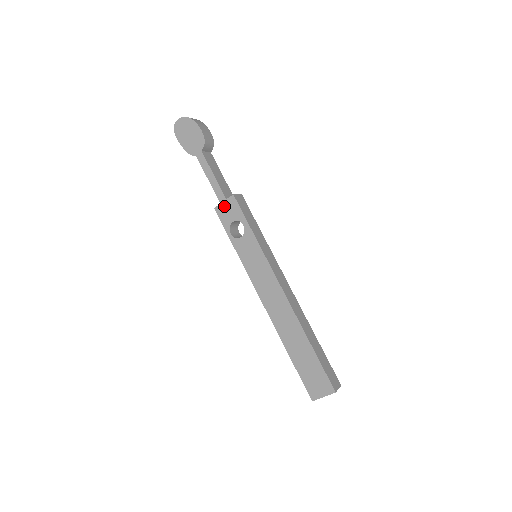
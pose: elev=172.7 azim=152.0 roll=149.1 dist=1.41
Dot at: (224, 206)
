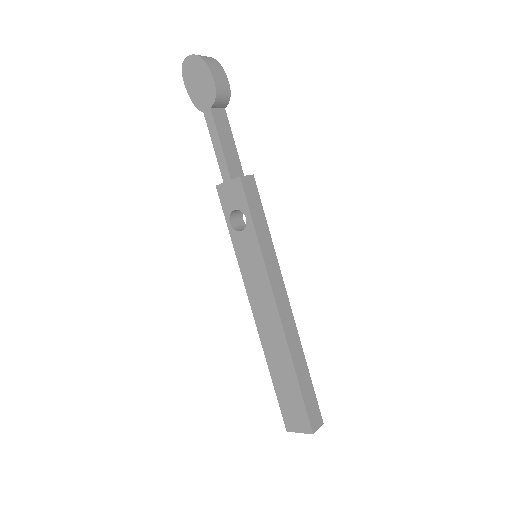
Dot at: (227, 187)
